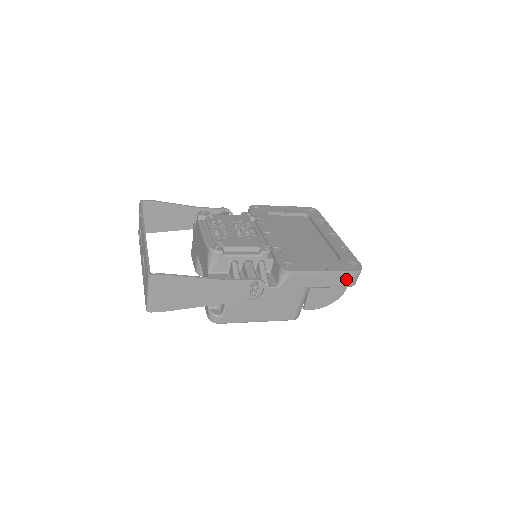
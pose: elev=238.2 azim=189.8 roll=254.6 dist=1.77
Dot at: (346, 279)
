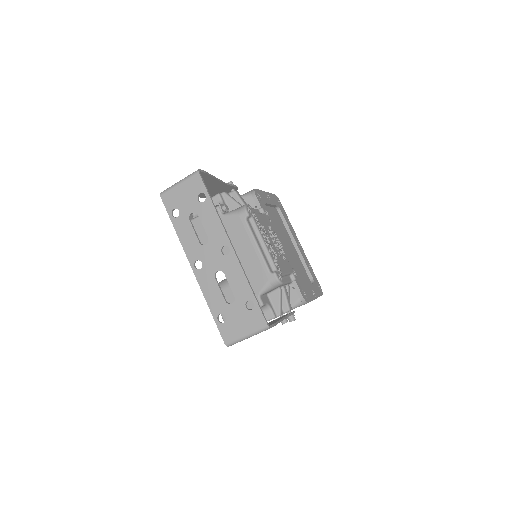
Dot at: occluded
